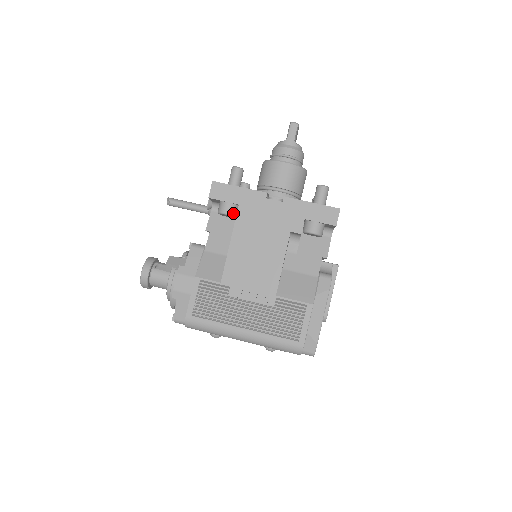
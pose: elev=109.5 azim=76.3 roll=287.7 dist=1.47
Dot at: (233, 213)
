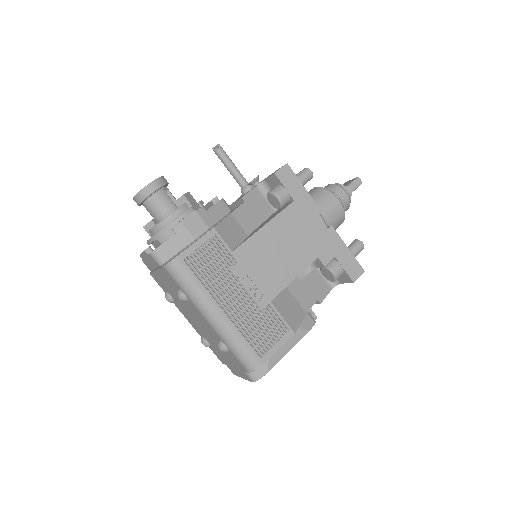
Dot at: (283, 203)
